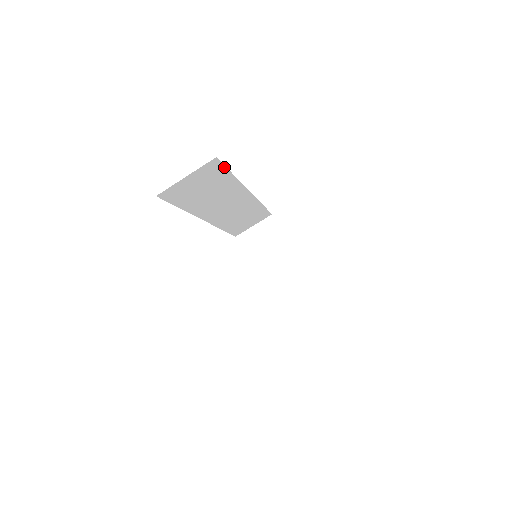
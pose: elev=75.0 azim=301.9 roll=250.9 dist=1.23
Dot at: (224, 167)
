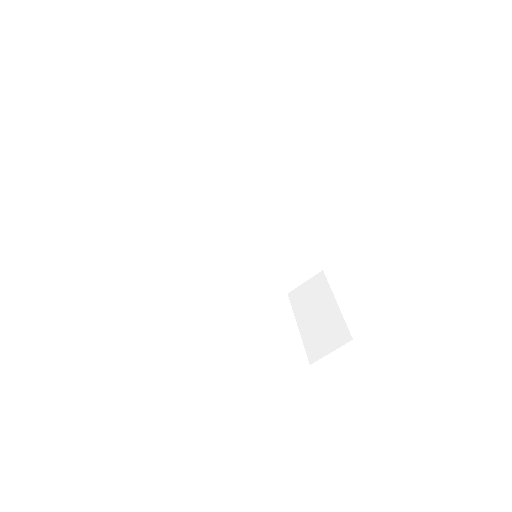
Dot at: (211, 151)
